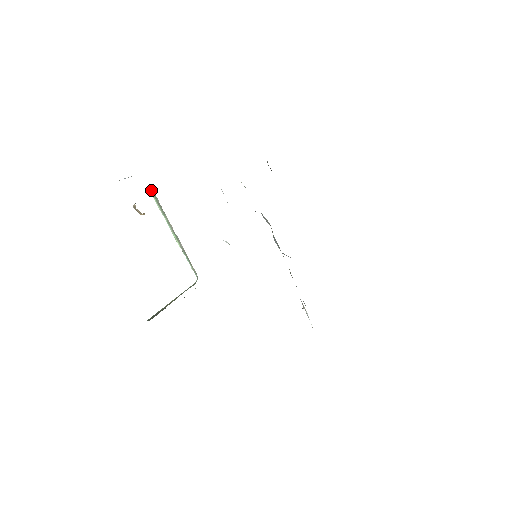
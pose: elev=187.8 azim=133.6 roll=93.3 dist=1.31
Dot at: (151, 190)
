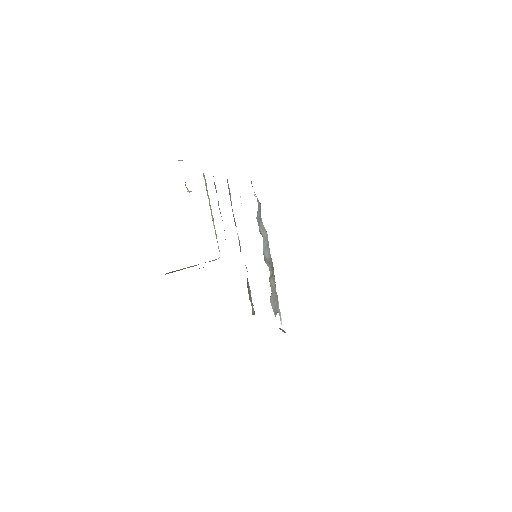
Dot at: (204, 175)
